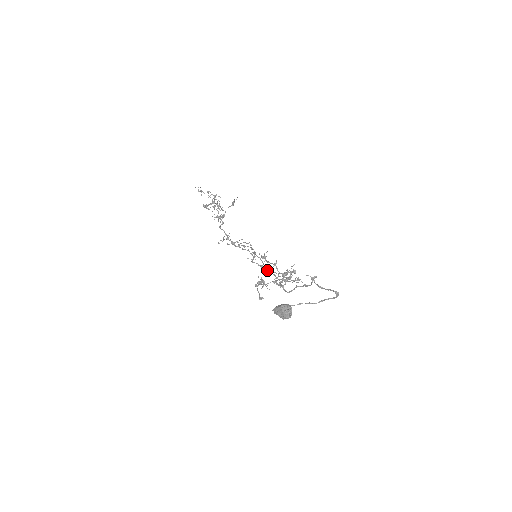
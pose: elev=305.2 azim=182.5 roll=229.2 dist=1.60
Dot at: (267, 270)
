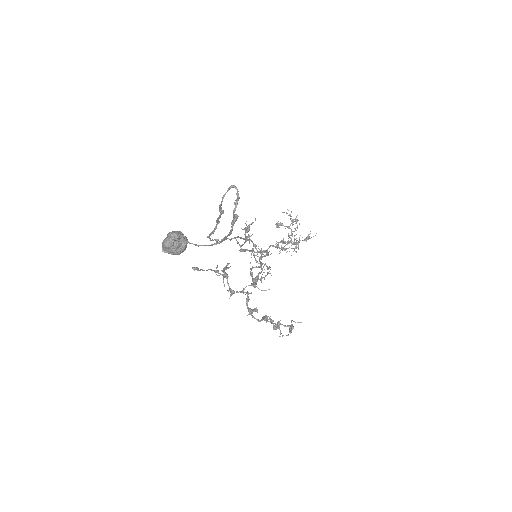
Dot at: occluded
